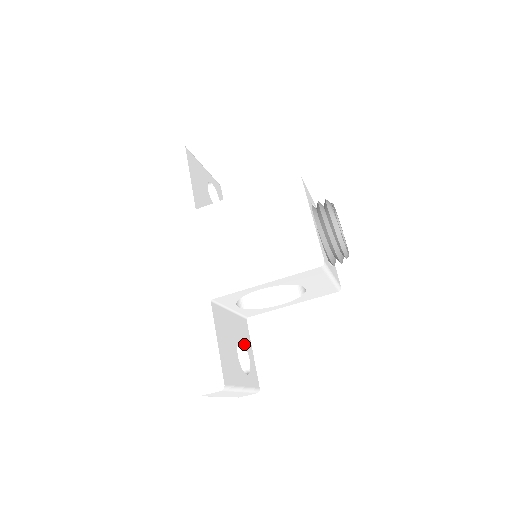
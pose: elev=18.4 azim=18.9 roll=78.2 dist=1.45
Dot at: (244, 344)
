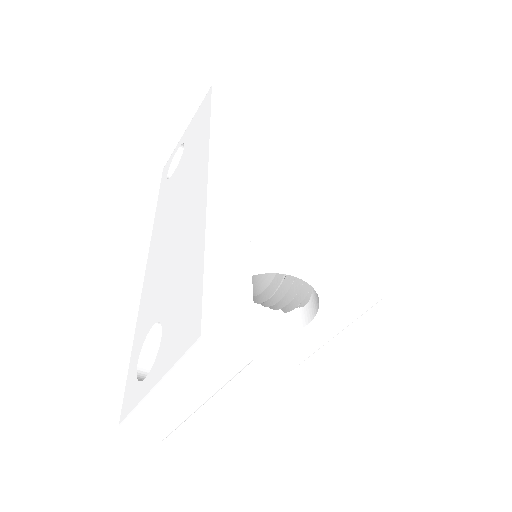
Dot at: occluded
